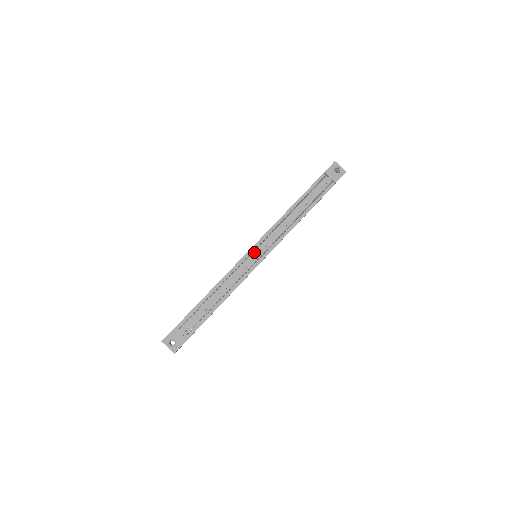
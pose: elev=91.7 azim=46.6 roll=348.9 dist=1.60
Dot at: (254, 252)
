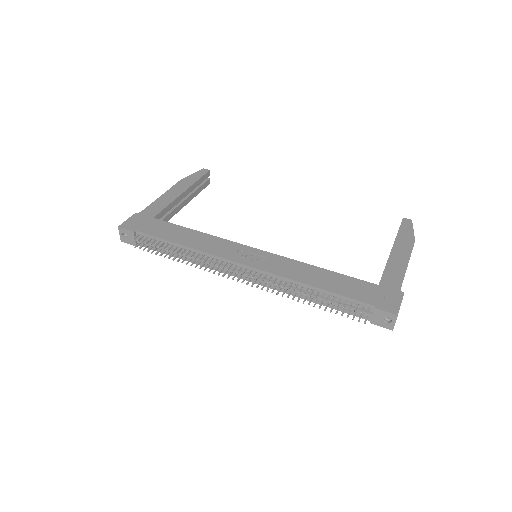
Dot at: (240, 268)
